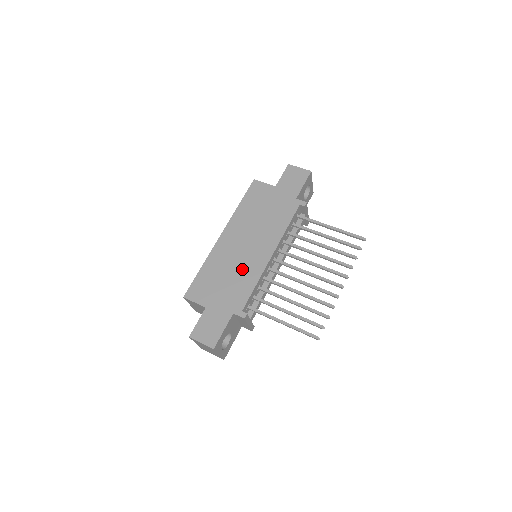
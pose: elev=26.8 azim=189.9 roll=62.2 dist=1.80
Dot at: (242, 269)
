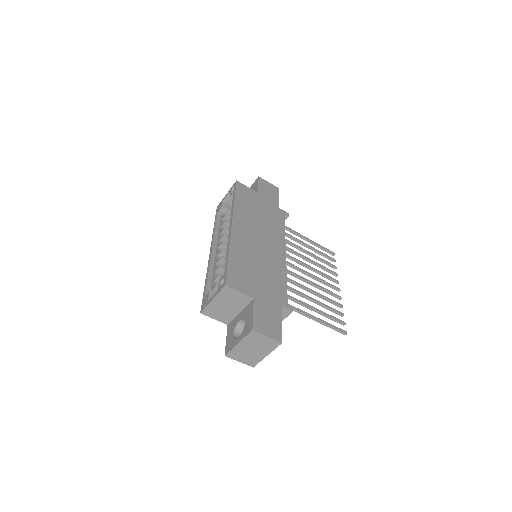
Dot at: (268, 263)
